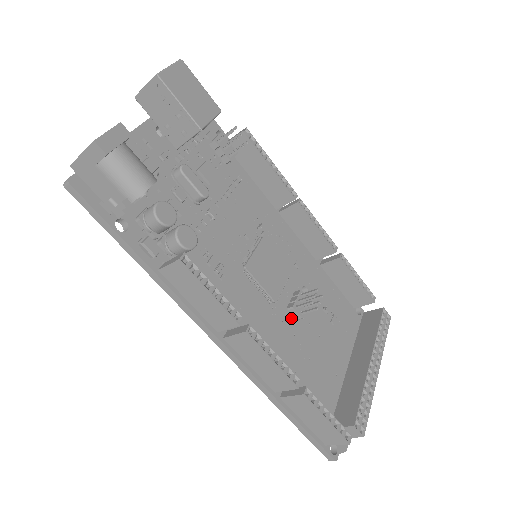
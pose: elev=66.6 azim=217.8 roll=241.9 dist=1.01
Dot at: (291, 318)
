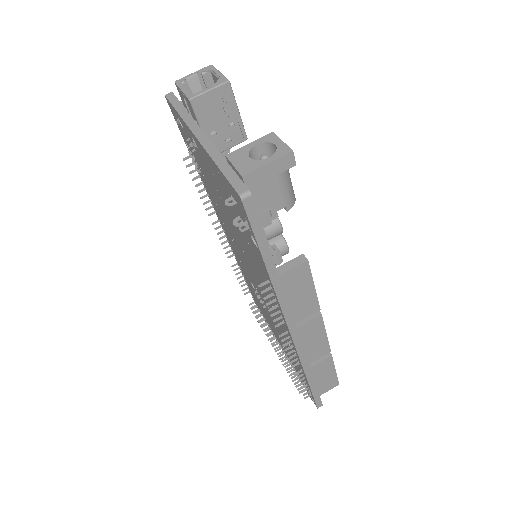
Dot at: occluded
